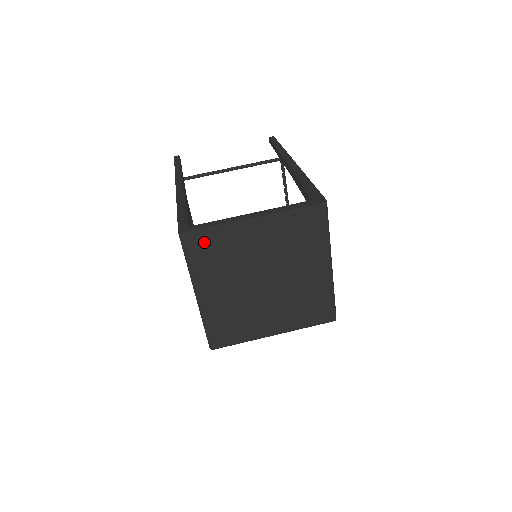
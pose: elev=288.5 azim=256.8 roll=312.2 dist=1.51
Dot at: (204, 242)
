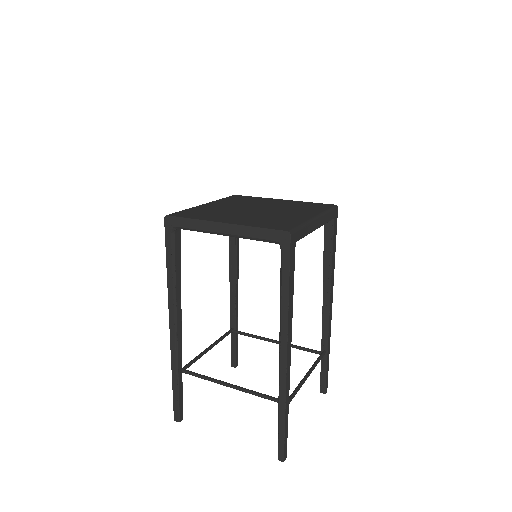
Dot at: (242, 198)
